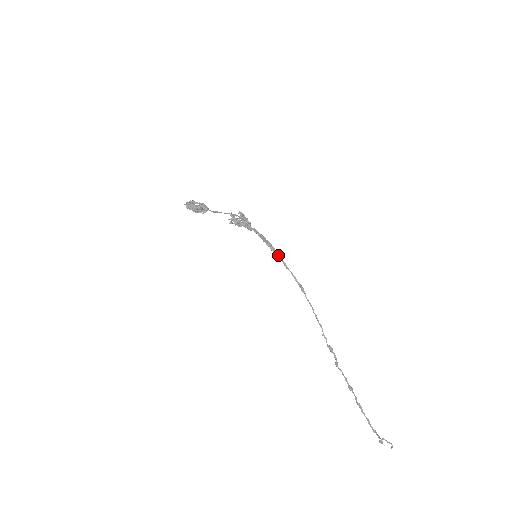
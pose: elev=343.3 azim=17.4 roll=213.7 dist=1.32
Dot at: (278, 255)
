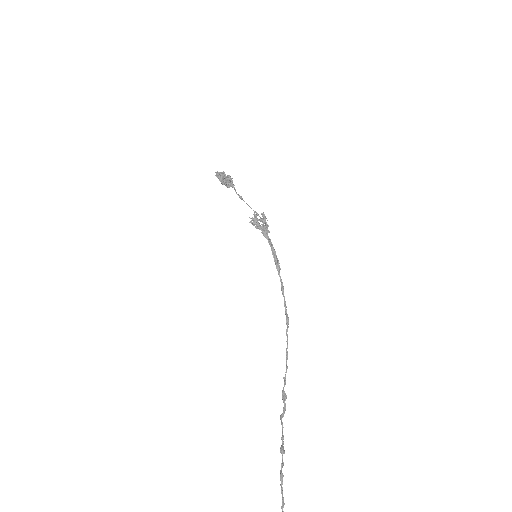
Dot at: (280, 276)
